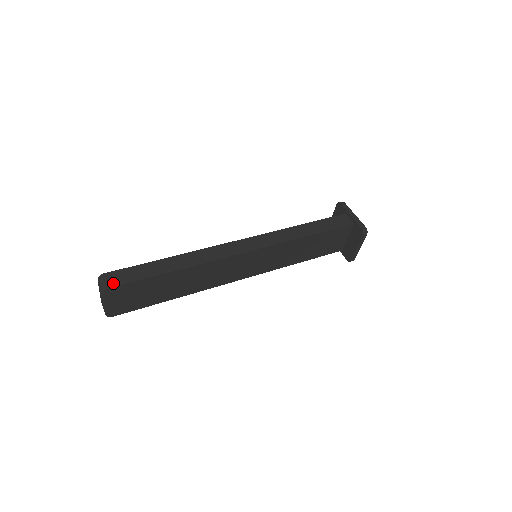
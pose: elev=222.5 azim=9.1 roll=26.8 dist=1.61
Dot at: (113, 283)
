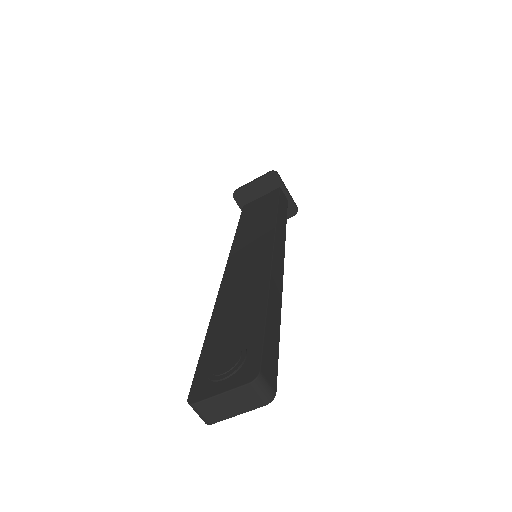
Dot at: (274, 382)
